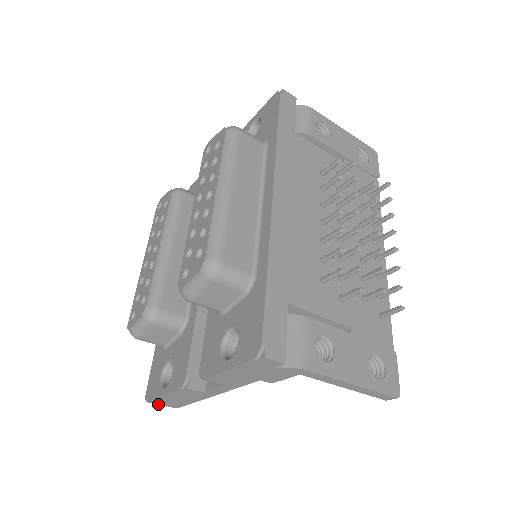
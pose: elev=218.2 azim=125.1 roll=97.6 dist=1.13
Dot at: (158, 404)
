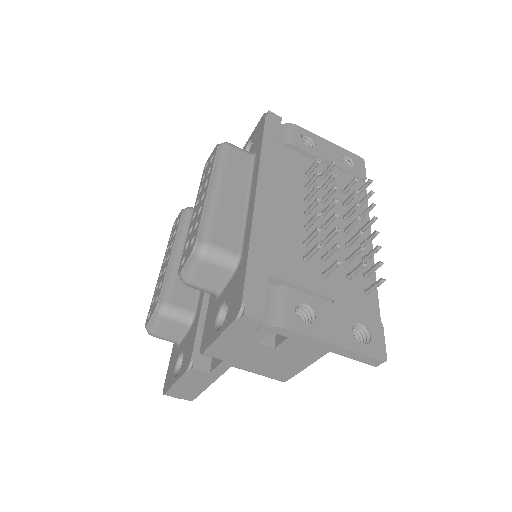
Dot at: (174, 396)
